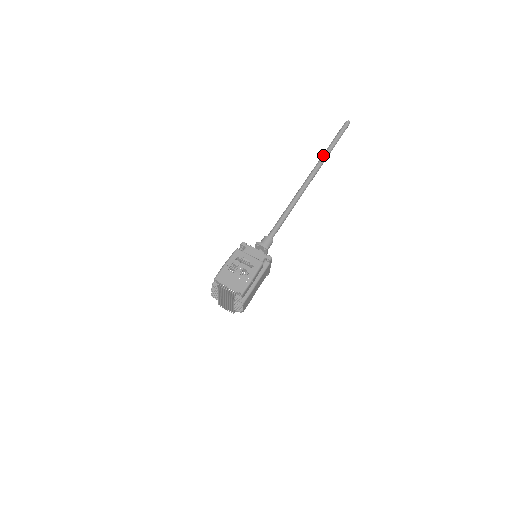
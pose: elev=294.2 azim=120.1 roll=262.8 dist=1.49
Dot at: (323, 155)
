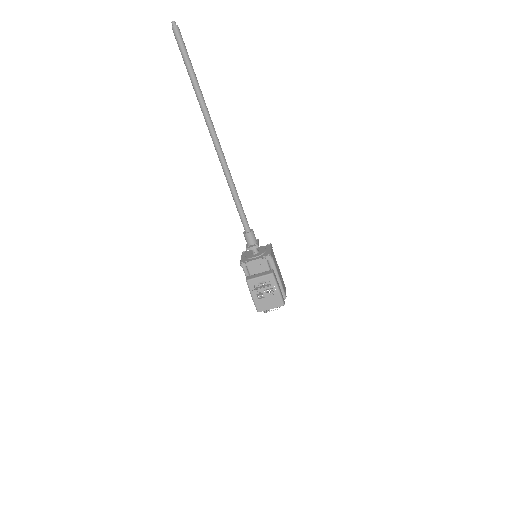
Dot at: (200, 104)
